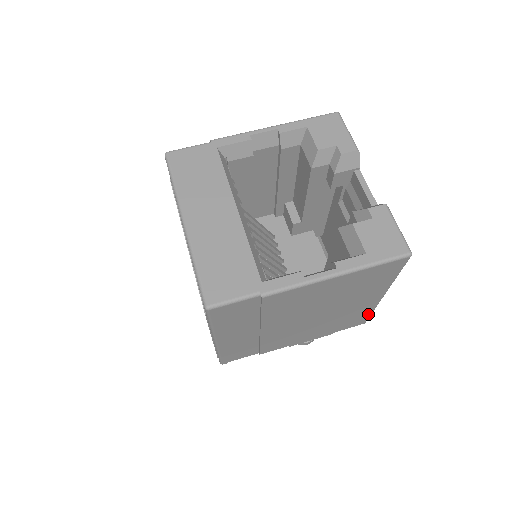
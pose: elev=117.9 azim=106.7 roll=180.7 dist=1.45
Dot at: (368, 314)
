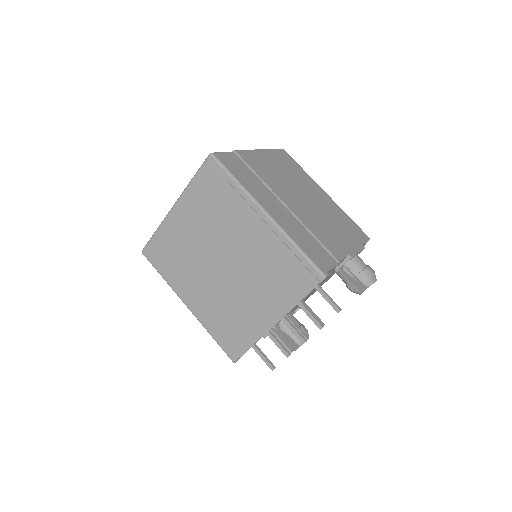
Dot at: (351, 221)
